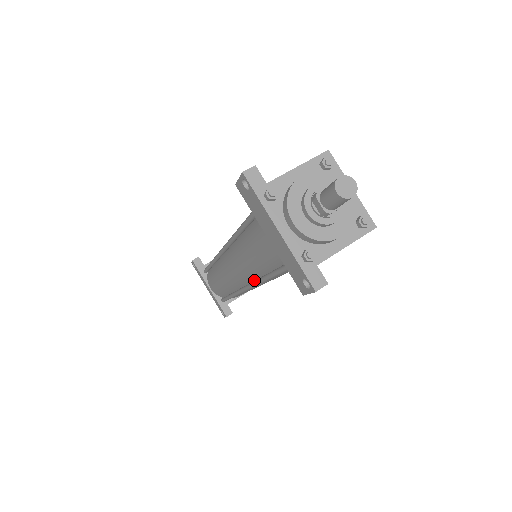
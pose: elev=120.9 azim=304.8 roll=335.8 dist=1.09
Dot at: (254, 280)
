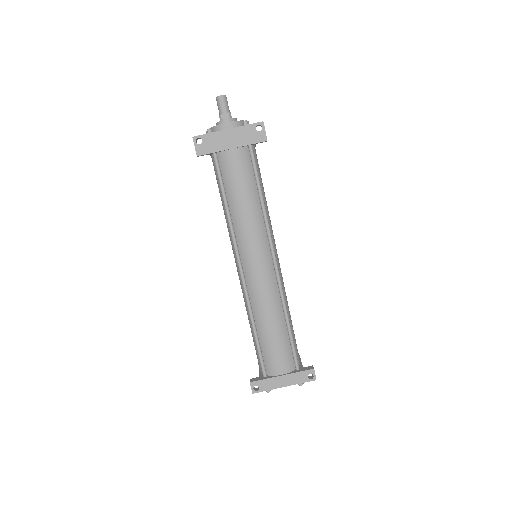
Dot at: (268, 240)
